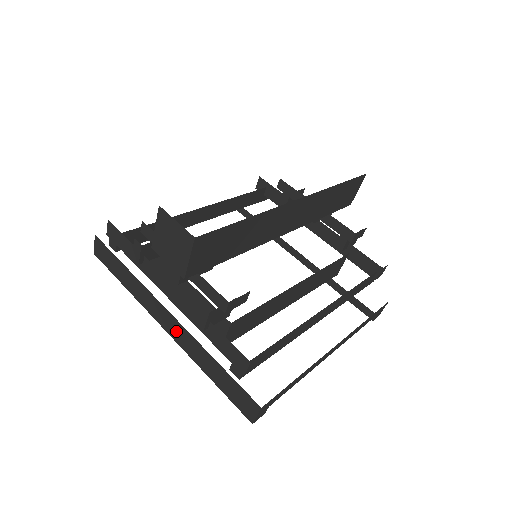
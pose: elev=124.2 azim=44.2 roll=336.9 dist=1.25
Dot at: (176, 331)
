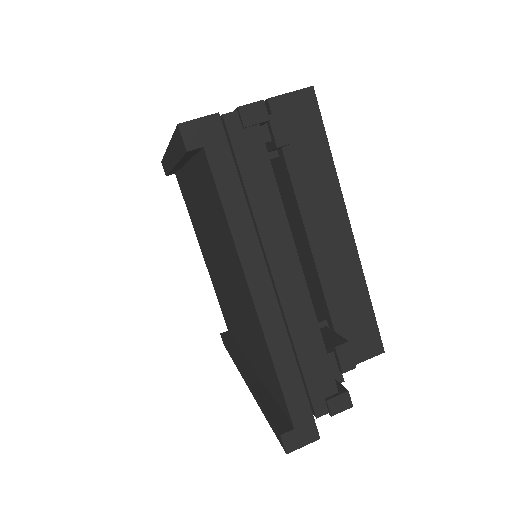
Dot at: occluded
